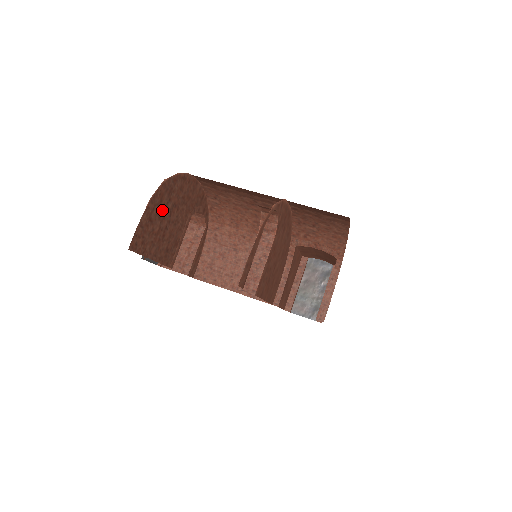
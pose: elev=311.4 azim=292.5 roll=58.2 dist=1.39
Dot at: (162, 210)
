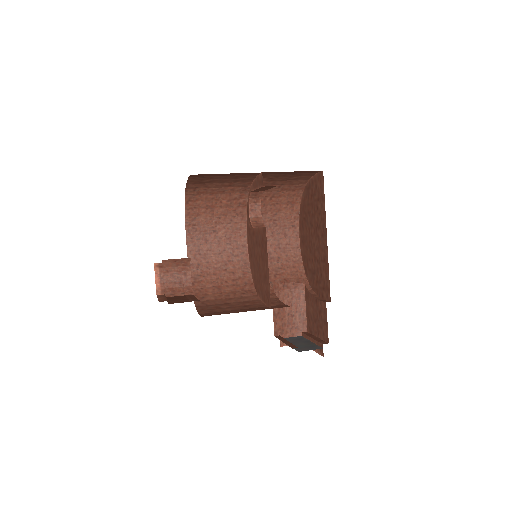
Dot at: occluded
